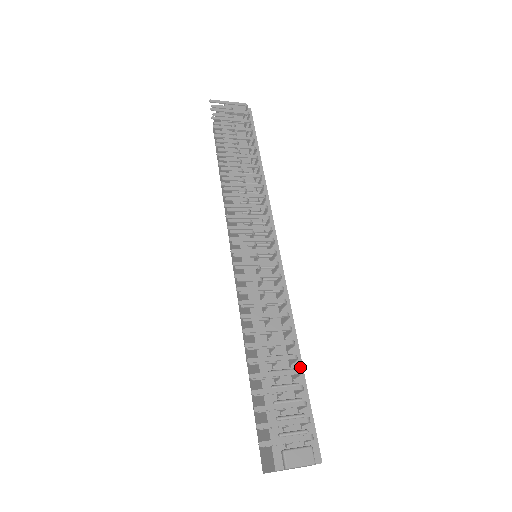
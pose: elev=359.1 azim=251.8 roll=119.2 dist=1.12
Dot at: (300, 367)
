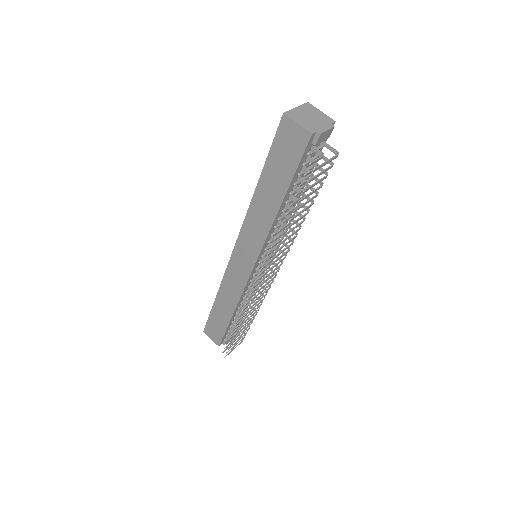
Dot at: occluded
